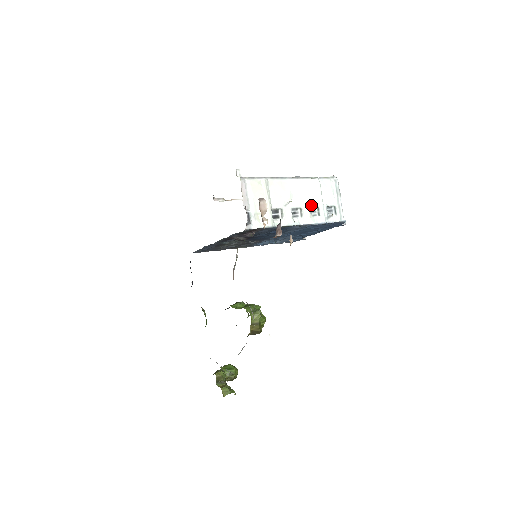
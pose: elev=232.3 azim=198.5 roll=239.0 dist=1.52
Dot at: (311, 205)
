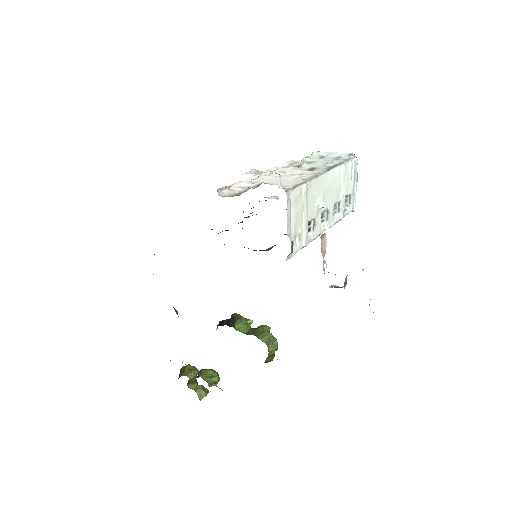
Dot at: (335, 201)
